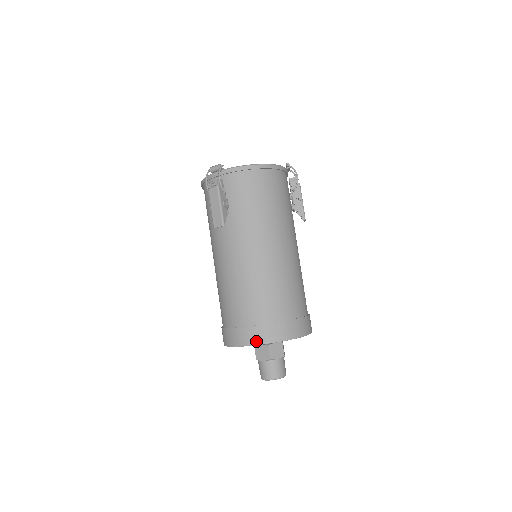
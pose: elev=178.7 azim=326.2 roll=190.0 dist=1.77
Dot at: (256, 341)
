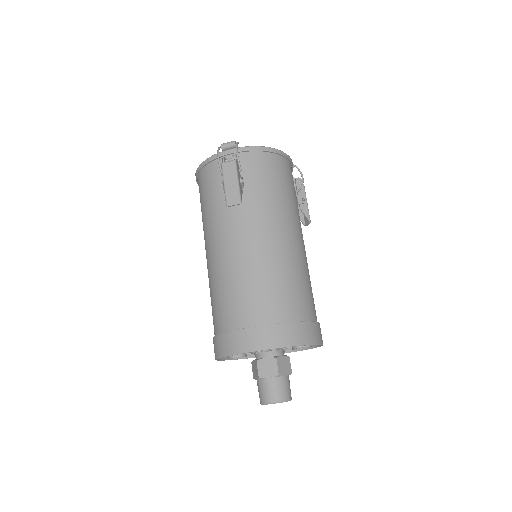
Dot at: (275, 343)
